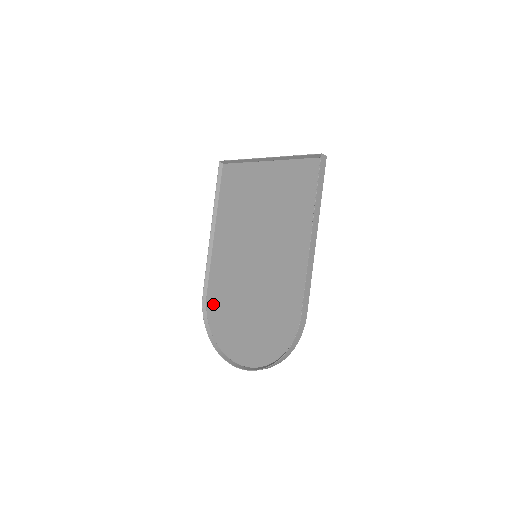
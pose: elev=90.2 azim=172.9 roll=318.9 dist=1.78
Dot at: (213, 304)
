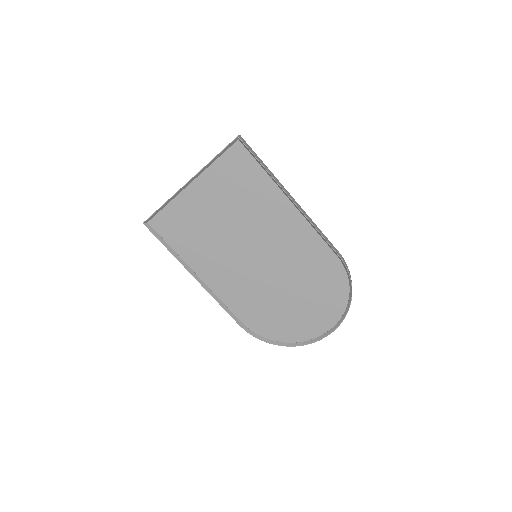
Dot at: (255, 323)
